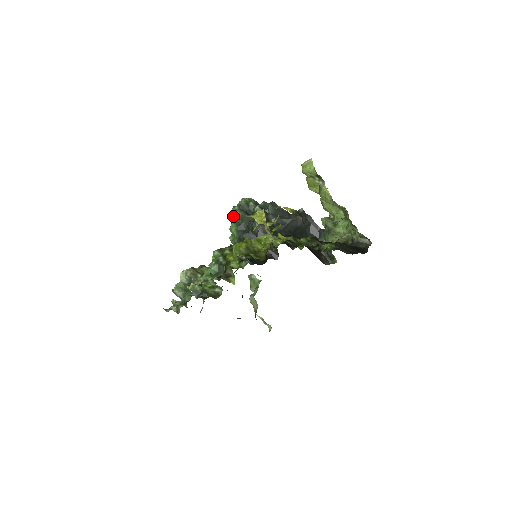
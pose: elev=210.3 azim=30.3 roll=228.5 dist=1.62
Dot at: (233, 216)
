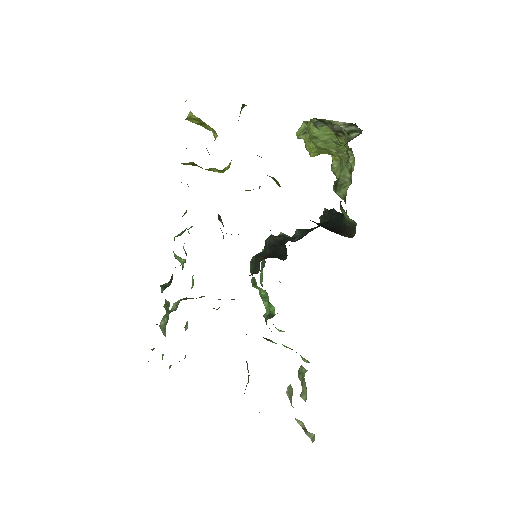
Dot at: (262, 262)
